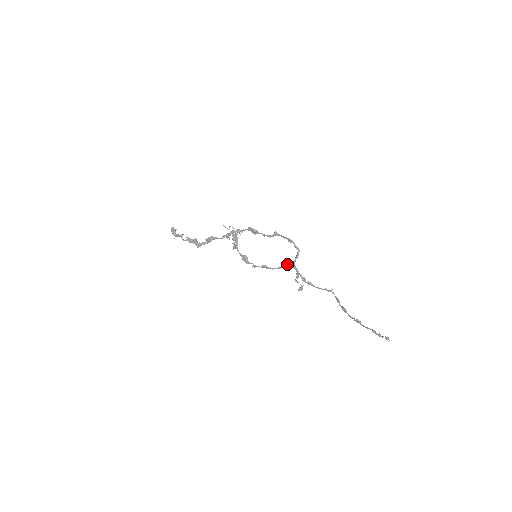
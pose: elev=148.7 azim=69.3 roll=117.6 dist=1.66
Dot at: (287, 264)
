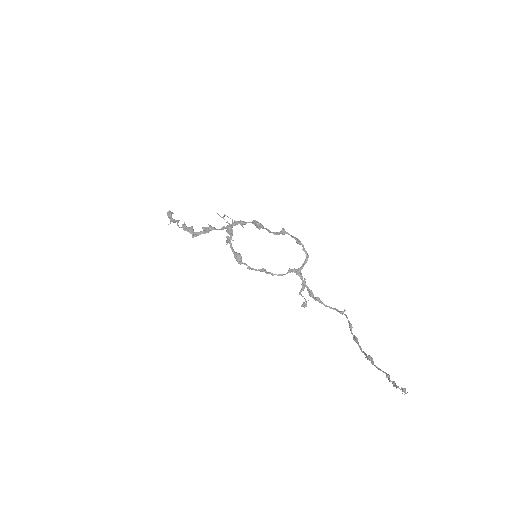
Dot at: (291, 271)
